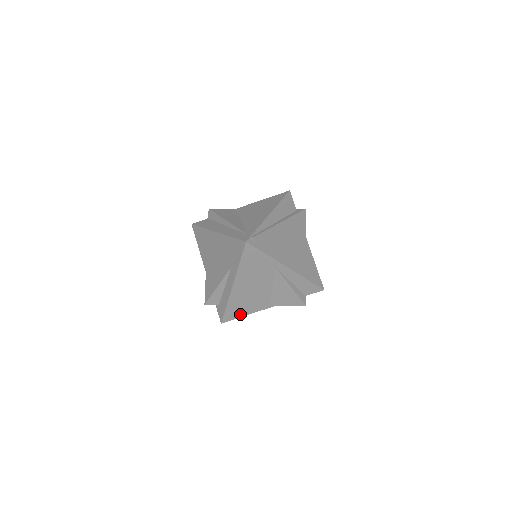
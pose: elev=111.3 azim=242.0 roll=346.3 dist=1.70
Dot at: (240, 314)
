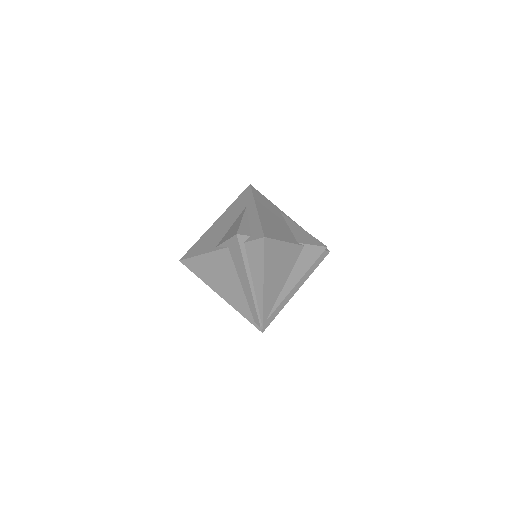
Dot at: (277, 237)
